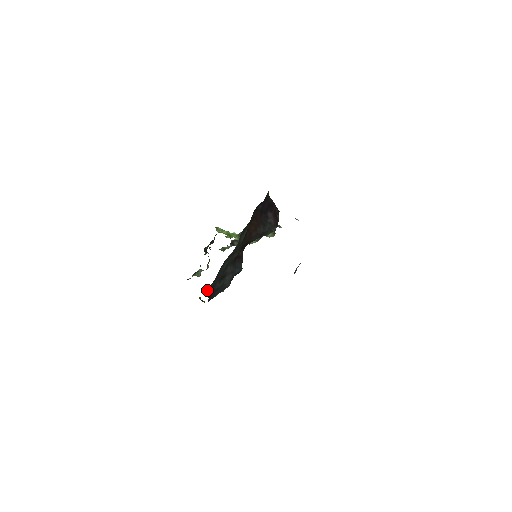
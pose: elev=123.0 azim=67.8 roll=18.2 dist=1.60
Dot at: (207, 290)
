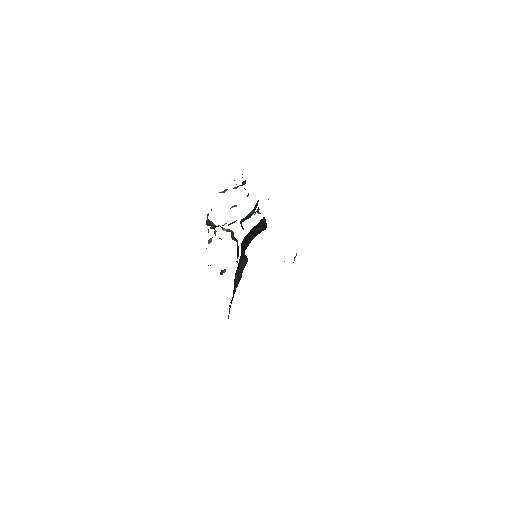
Dot at: occluded
